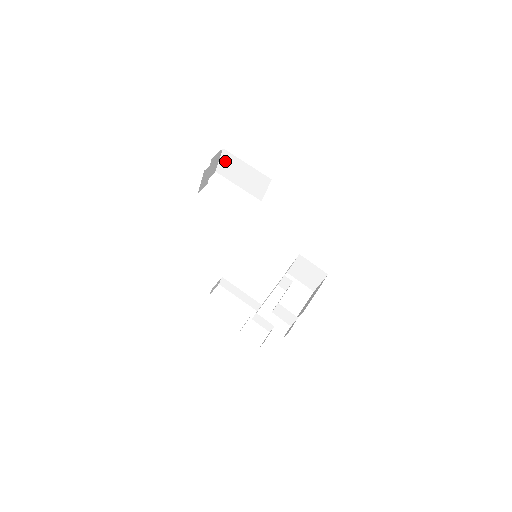
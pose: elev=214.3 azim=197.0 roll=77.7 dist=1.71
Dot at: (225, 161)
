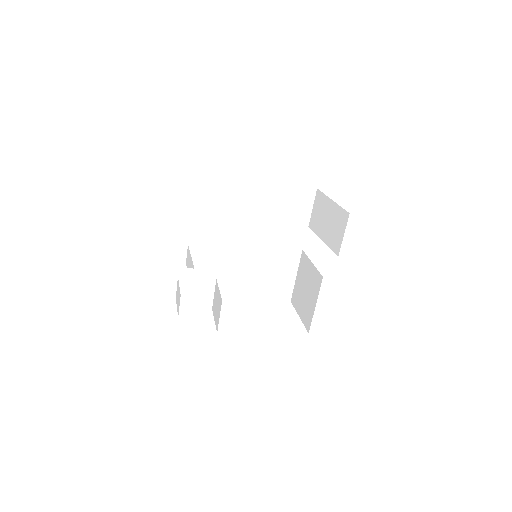
Dot at: (317, 207)
